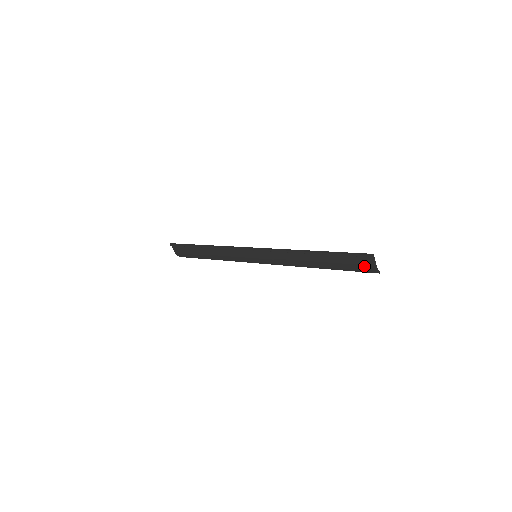
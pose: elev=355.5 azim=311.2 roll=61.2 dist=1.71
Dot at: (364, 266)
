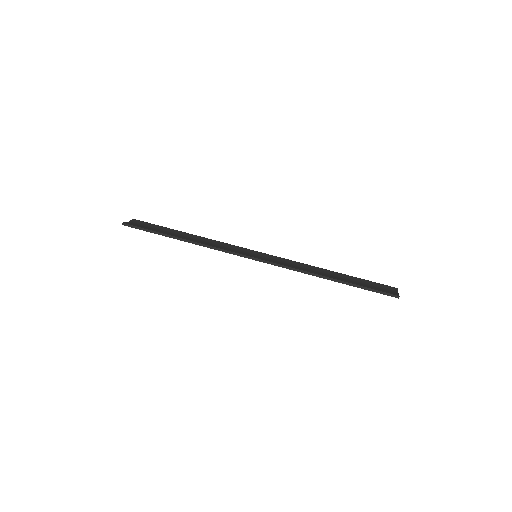
Dot at: occluded
